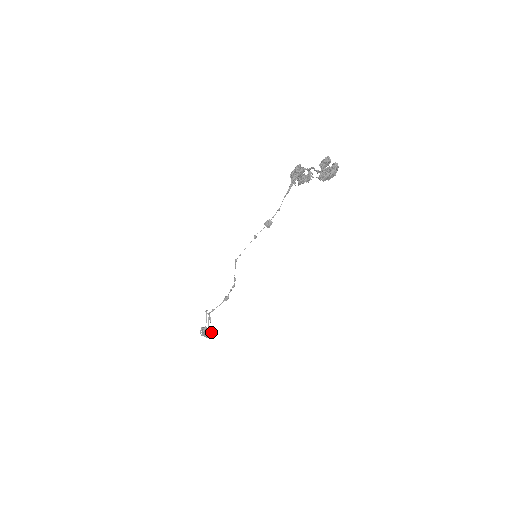
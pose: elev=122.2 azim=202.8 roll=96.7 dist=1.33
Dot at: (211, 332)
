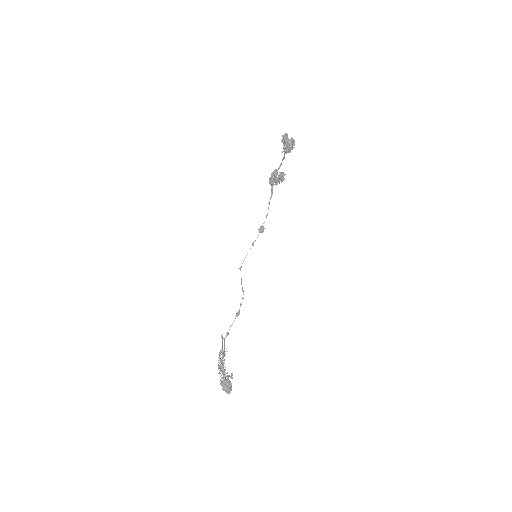
Dot at: (230, 377)
